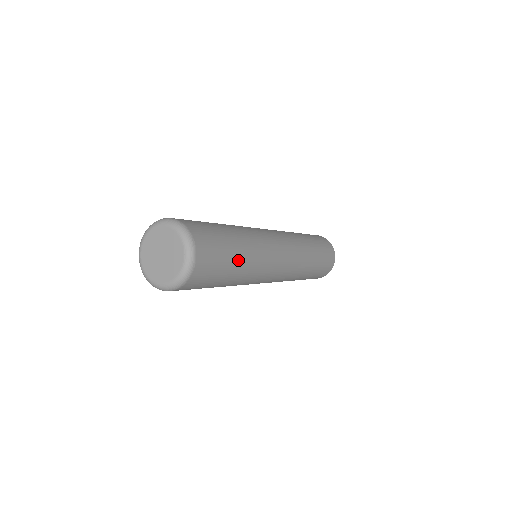
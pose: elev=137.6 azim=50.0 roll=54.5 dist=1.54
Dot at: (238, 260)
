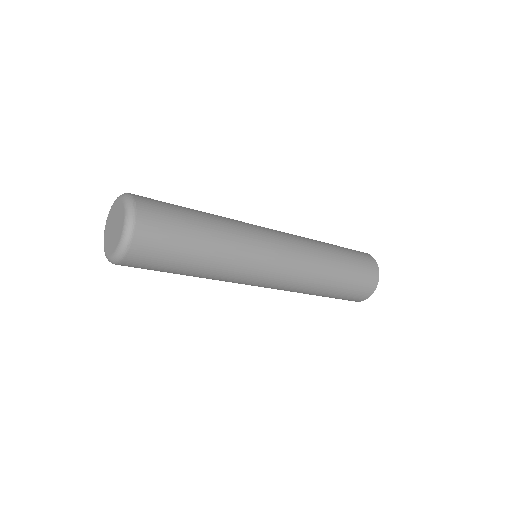
Dot at: (189, 271)
